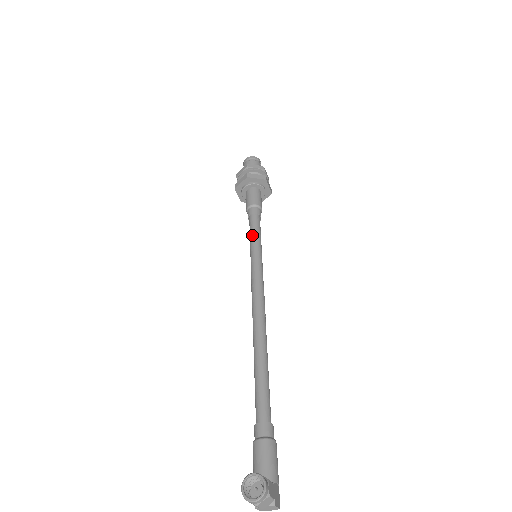
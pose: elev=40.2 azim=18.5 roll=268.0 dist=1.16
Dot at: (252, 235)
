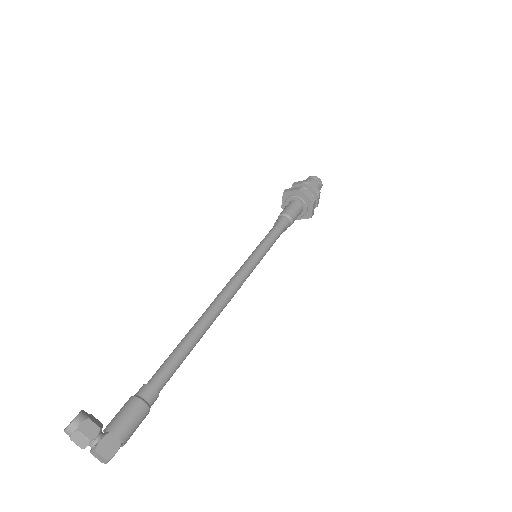
Dot at: (263, 239)
